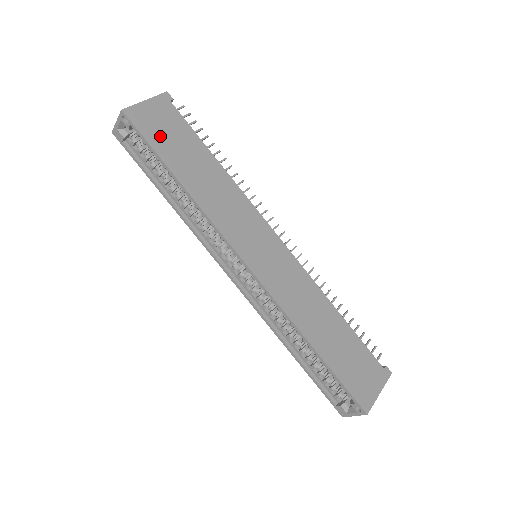
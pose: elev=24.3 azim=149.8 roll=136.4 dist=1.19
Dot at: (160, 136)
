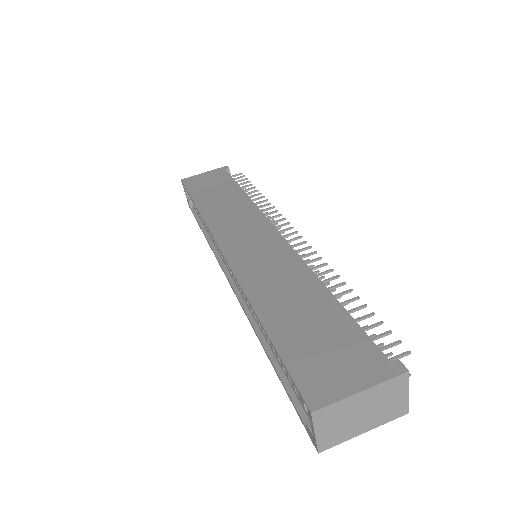
Dot at: (201, 186)
